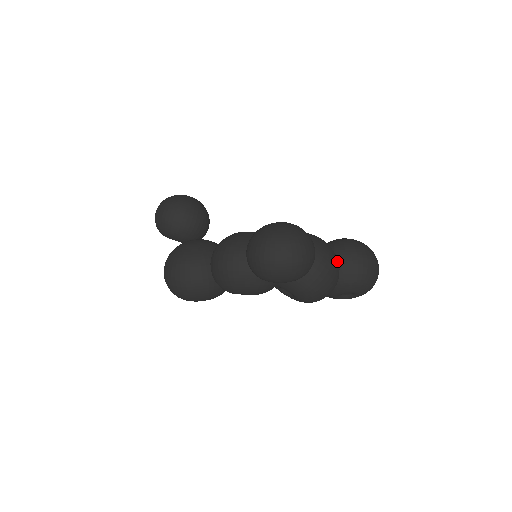
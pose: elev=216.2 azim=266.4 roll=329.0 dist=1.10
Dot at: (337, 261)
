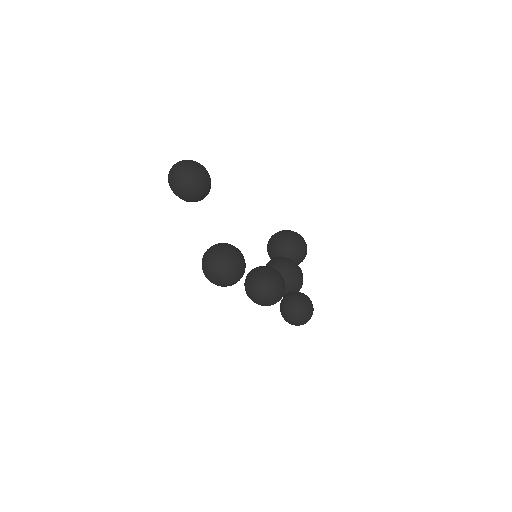
Dot at: occluded
